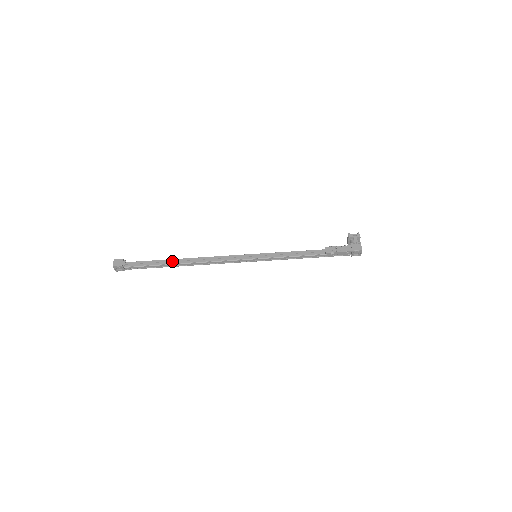
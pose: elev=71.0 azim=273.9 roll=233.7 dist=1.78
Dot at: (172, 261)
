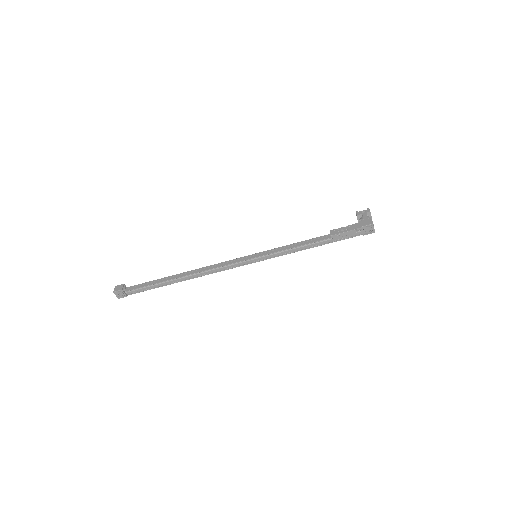
Dot at: (170, 277)
